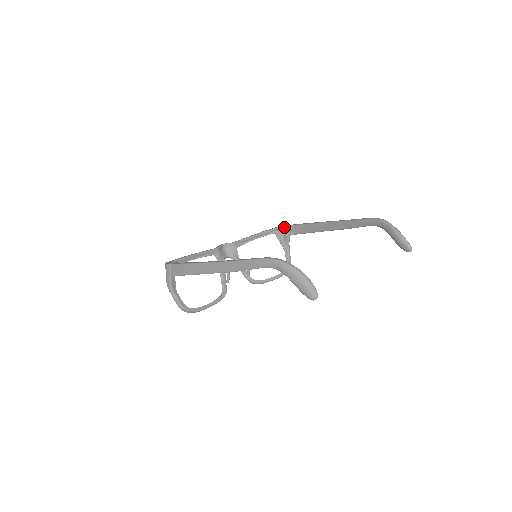
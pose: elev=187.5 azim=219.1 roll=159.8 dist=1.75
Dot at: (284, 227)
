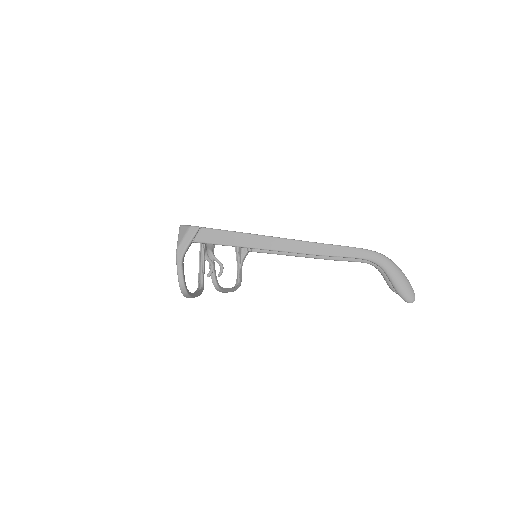
Dot at: occluded
